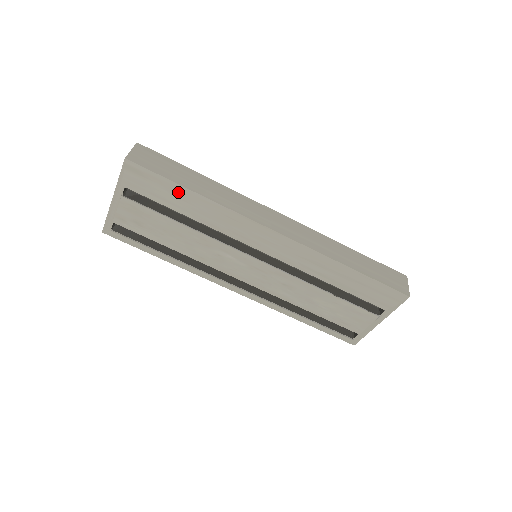
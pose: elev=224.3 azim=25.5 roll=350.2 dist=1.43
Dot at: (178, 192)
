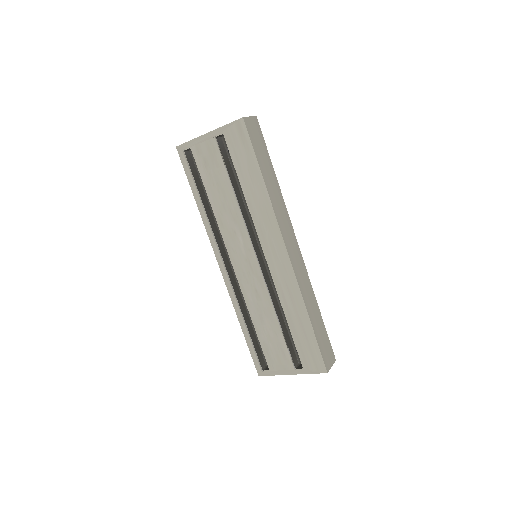
Dot at: (253, 168)
